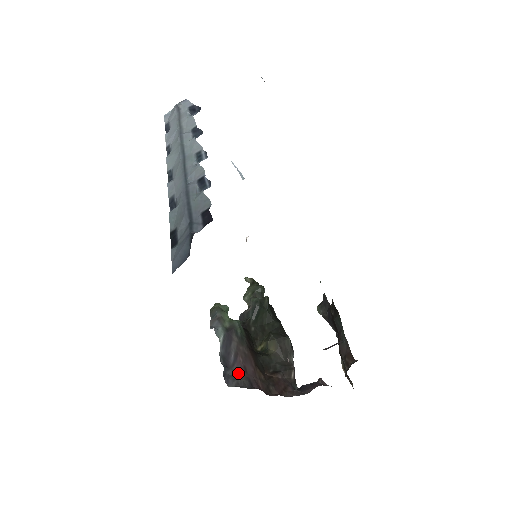
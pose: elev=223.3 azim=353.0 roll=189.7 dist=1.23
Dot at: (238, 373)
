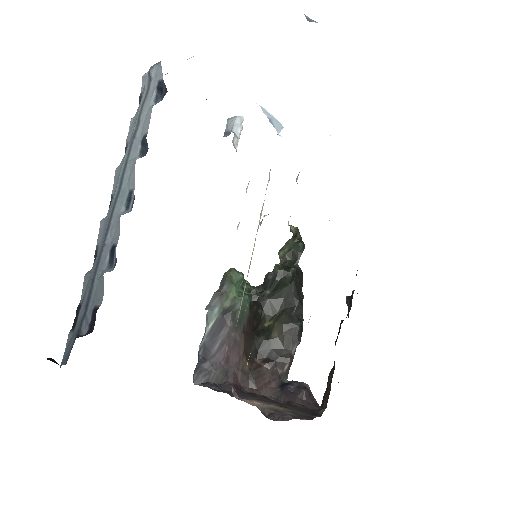
Dot at: (215, 366)
